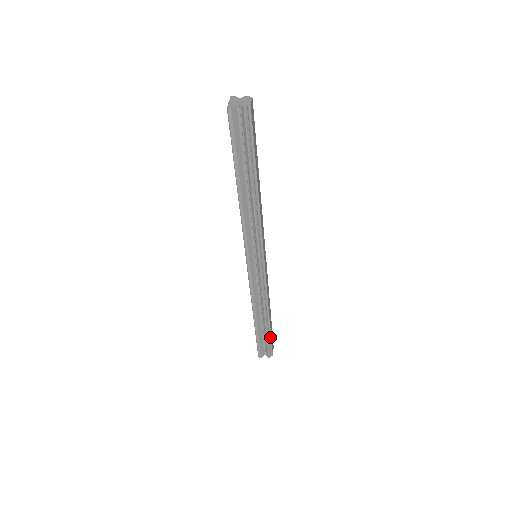
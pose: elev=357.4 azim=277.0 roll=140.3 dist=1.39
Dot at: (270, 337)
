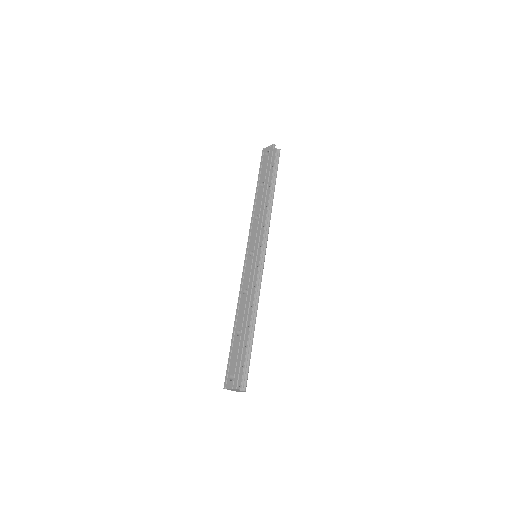
Dot at: (250, 357)
